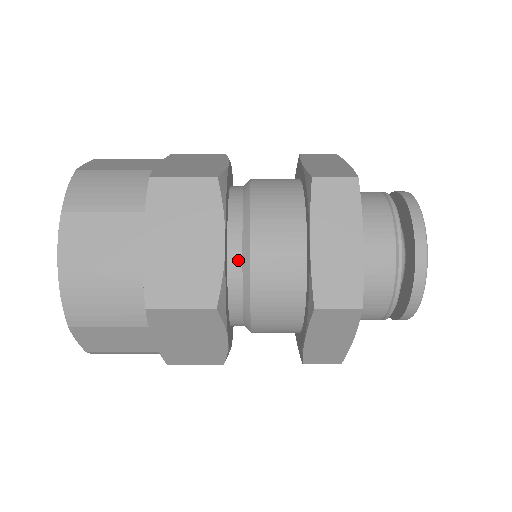
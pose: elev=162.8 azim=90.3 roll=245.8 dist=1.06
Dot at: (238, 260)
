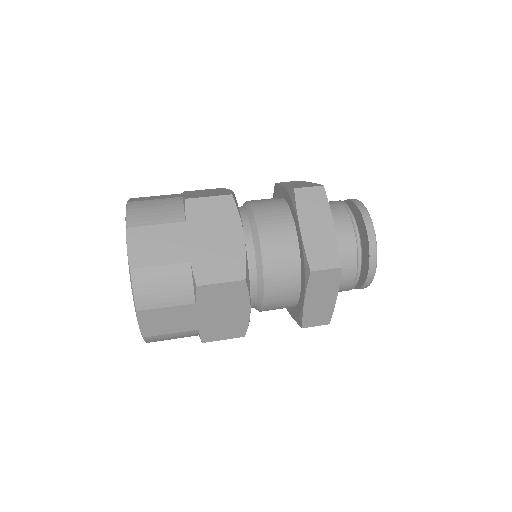
Dot at: (254, 300)
